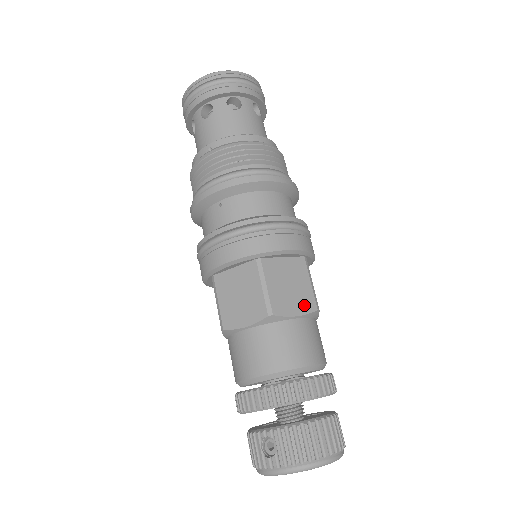
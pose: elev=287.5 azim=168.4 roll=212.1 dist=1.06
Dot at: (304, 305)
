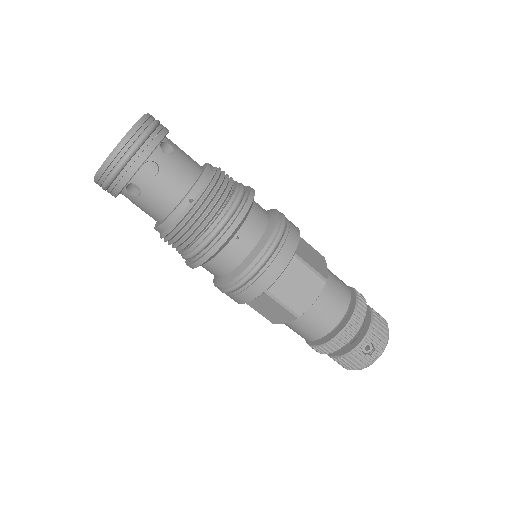
Dot at: (322, 261)
